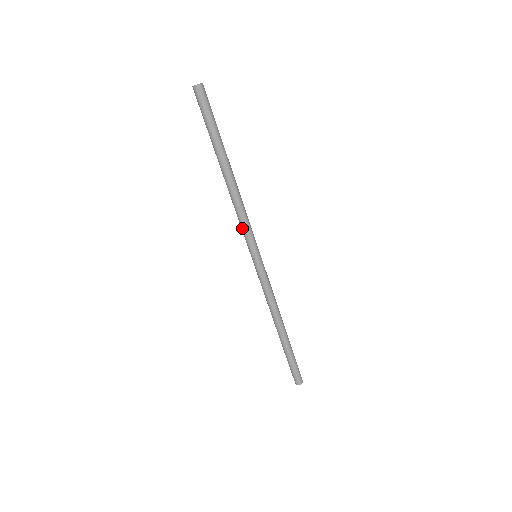
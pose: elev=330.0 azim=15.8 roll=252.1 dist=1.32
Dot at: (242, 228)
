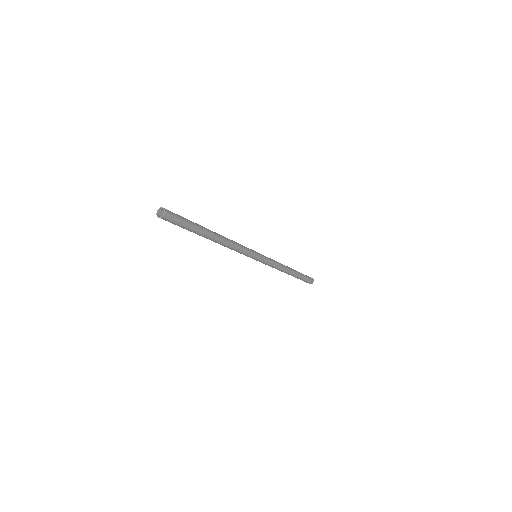
Dot at: (242, 253)
